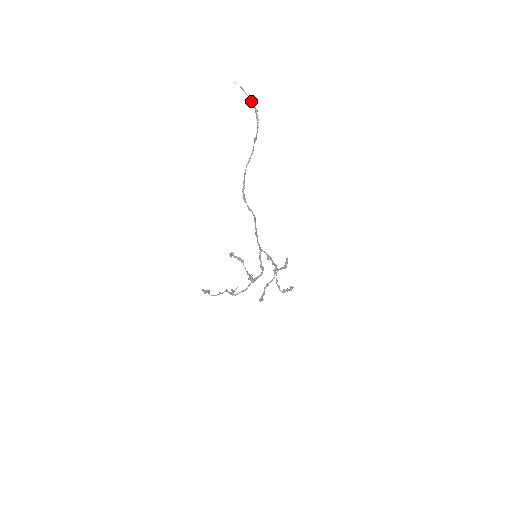
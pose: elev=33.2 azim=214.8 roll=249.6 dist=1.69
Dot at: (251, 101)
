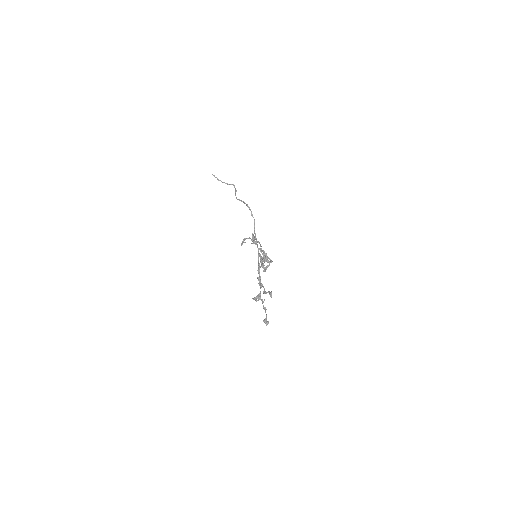
Dot at: occluded
